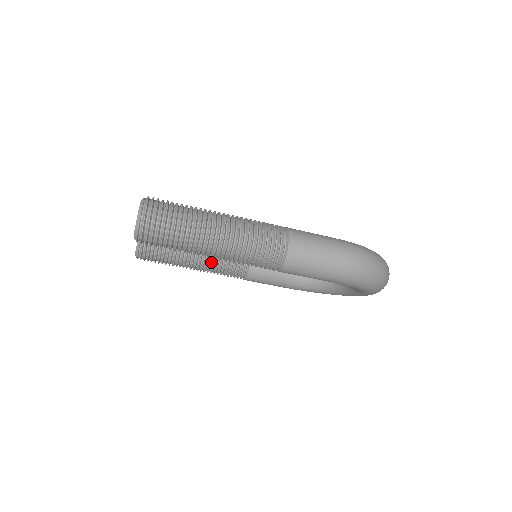
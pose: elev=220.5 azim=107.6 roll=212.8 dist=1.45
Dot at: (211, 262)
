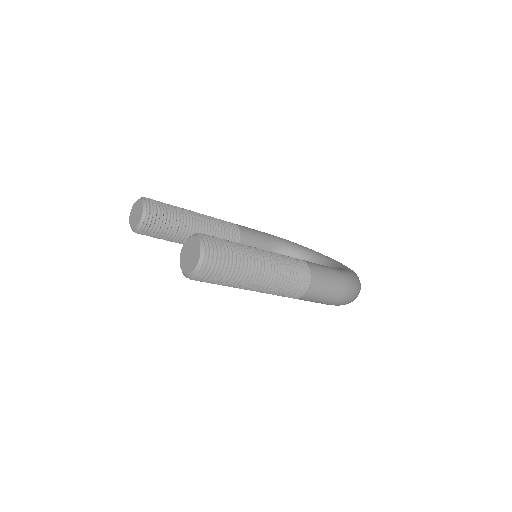
Dot at: occluded
